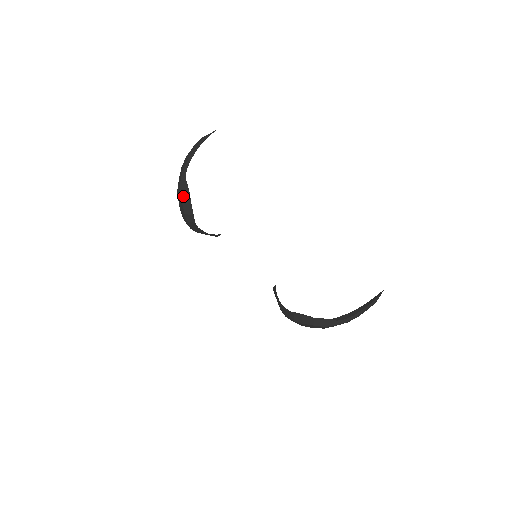
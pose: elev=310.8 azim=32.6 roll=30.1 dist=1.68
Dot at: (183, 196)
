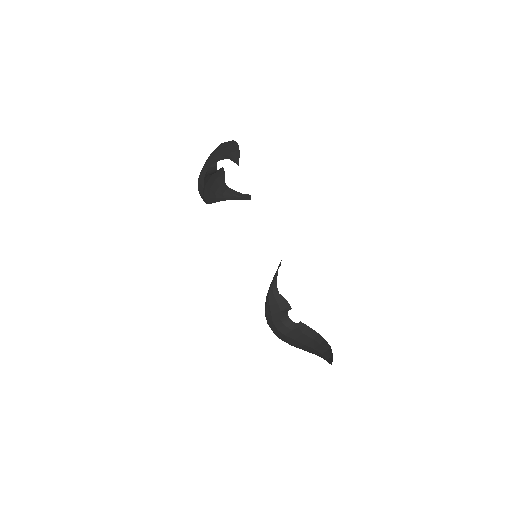
Dot at: (199, 186)
